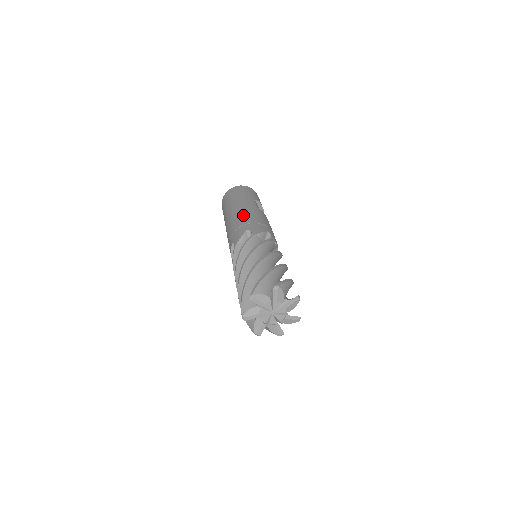
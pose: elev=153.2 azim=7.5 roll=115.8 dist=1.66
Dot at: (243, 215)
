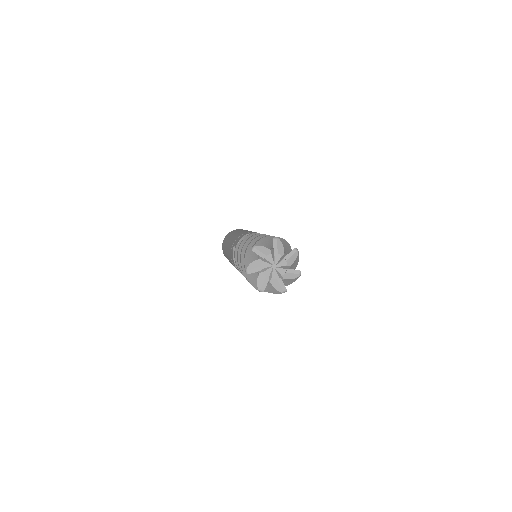
Dot at: (242, 232)
